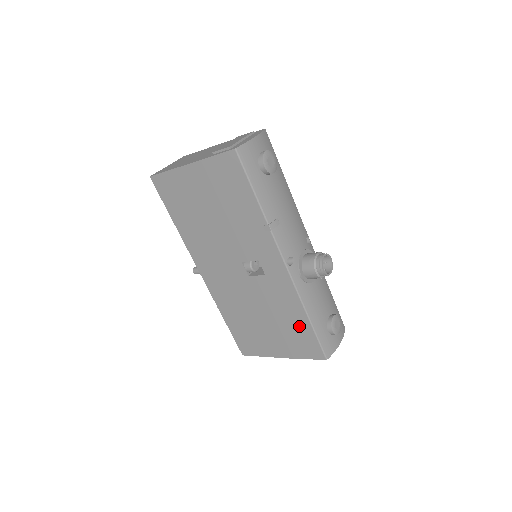
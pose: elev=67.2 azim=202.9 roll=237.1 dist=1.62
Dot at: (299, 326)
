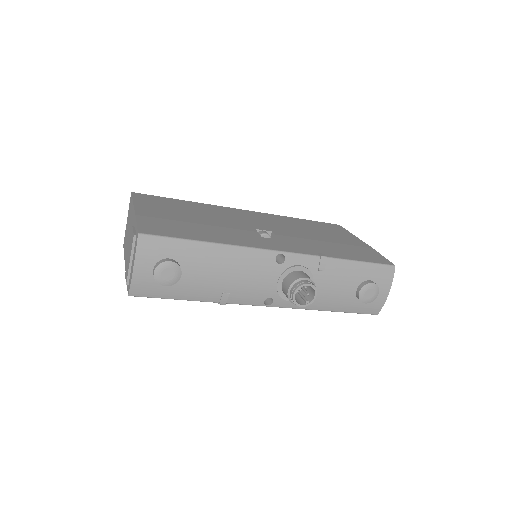
Dot at: occluded
